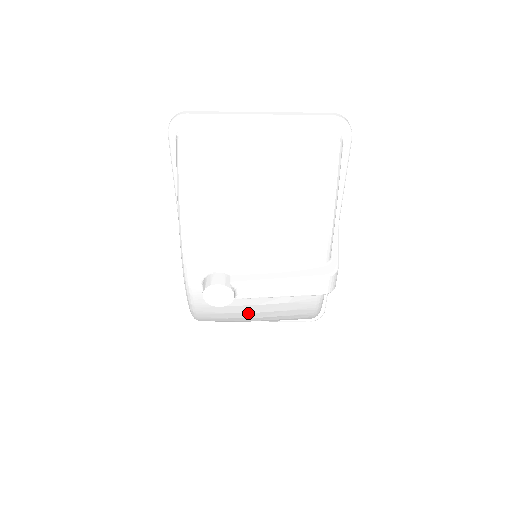
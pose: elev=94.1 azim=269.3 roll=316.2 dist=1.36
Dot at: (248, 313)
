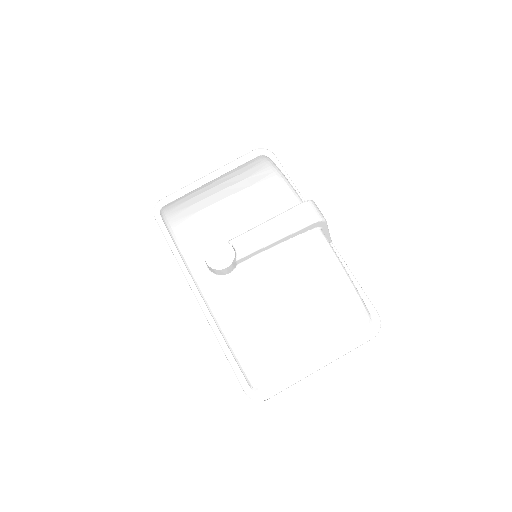
Dot at: (272, 295)
